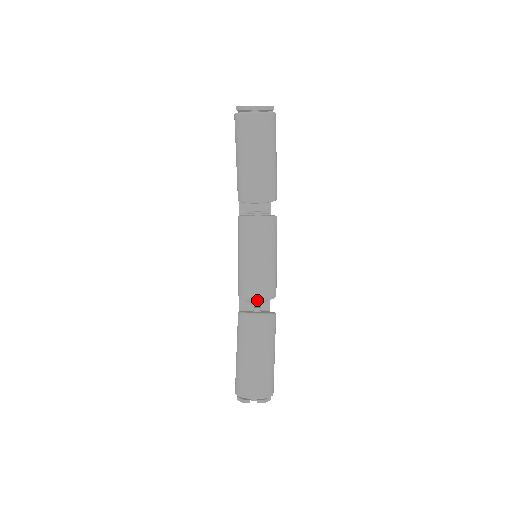
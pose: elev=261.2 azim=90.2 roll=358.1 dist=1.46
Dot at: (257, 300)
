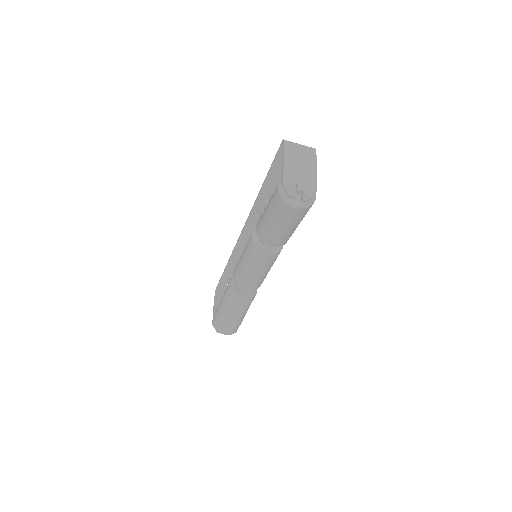
Dot at: (247, 290)
